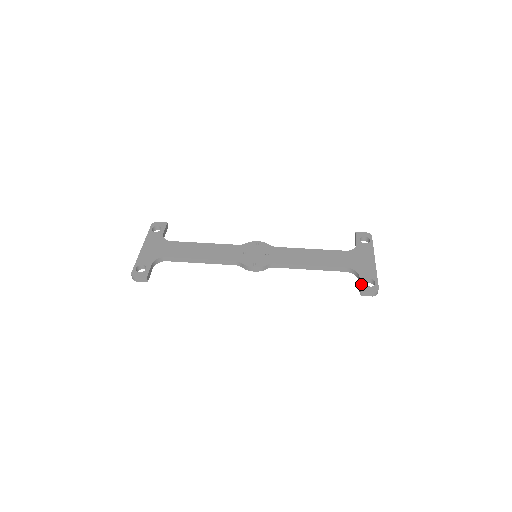
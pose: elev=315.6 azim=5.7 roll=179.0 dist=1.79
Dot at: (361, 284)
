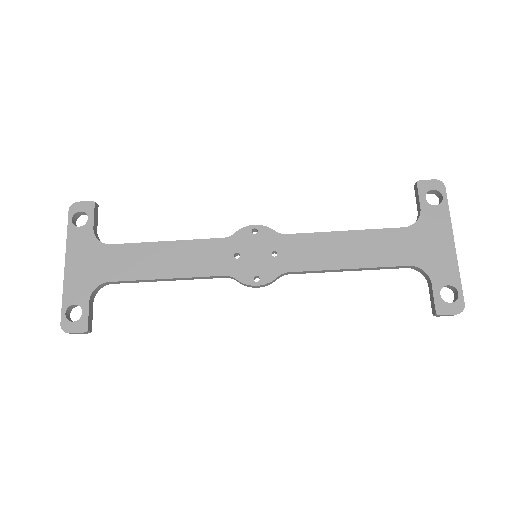
Dot at: (435, 300)
